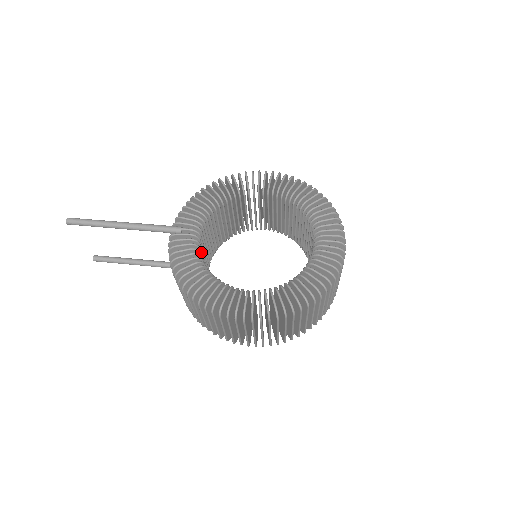
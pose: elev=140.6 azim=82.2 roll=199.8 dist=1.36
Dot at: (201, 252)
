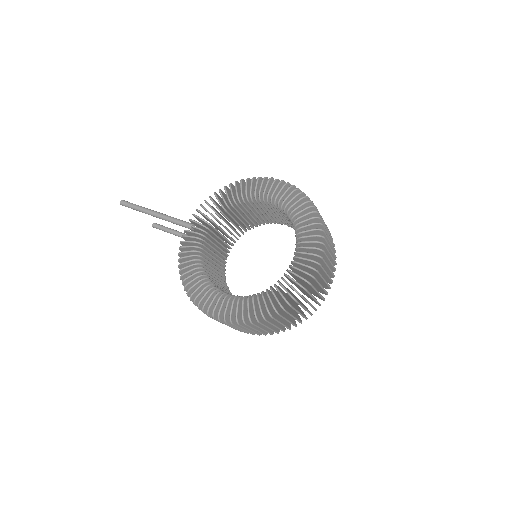
Dot at: (207, 247)
